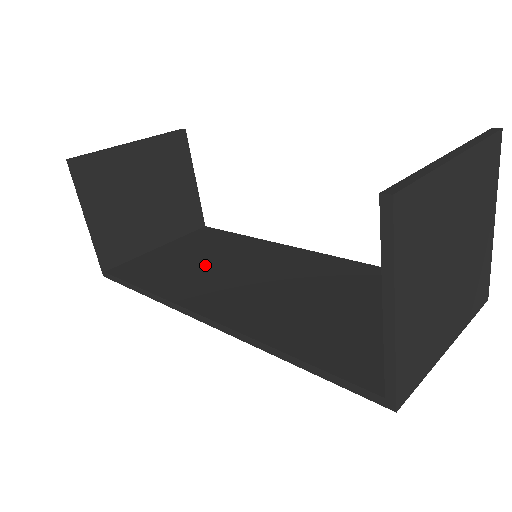
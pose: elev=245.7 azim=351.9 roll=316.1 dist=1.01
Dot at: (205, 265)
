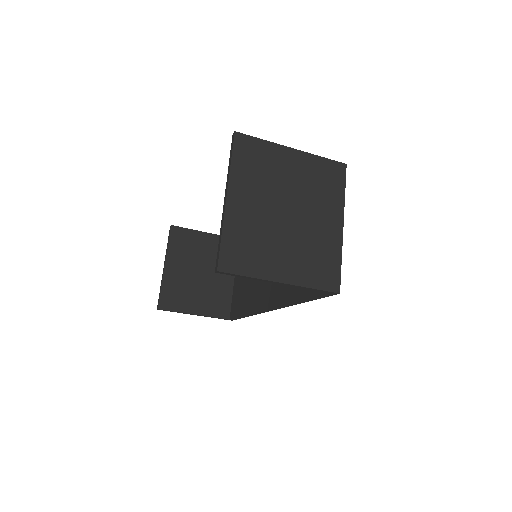
Dot at: occluded
